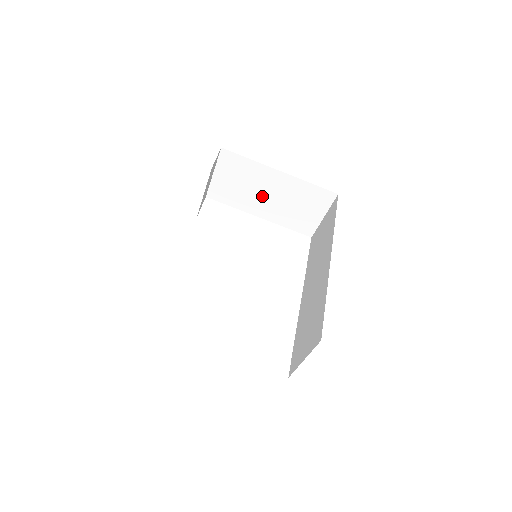
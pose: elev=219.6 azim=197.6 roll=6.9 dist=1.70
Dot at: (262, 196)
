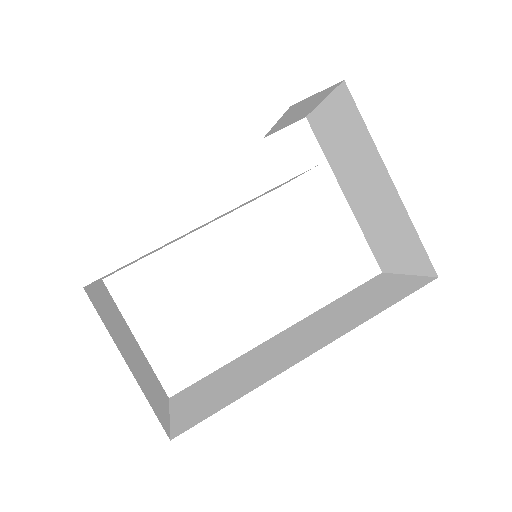
Dot at: (359, 181)
